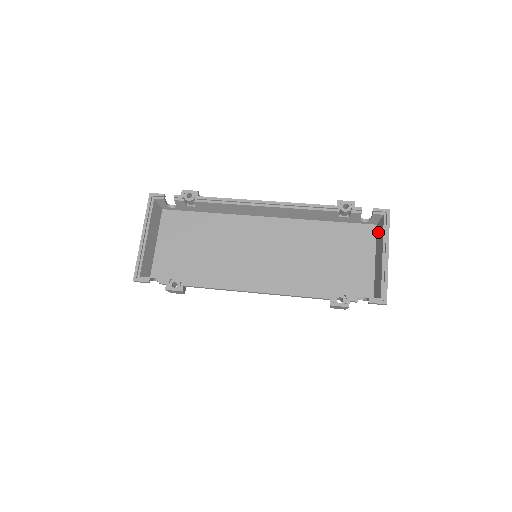
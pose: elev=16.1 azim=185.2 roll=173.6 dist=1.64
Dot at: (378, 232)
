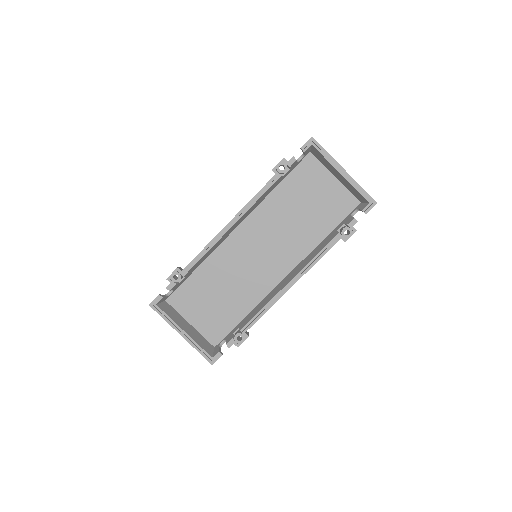
Dot at: (318, 157)
